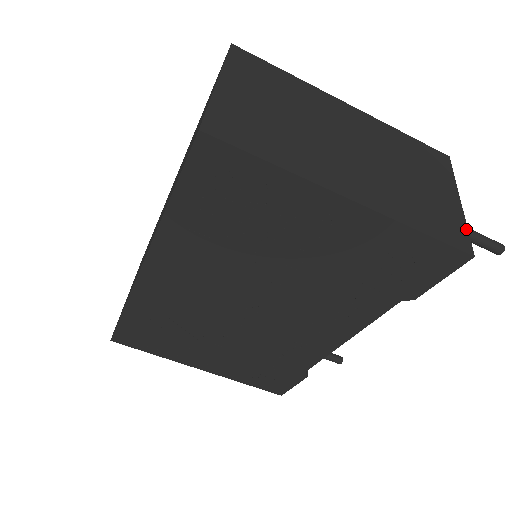
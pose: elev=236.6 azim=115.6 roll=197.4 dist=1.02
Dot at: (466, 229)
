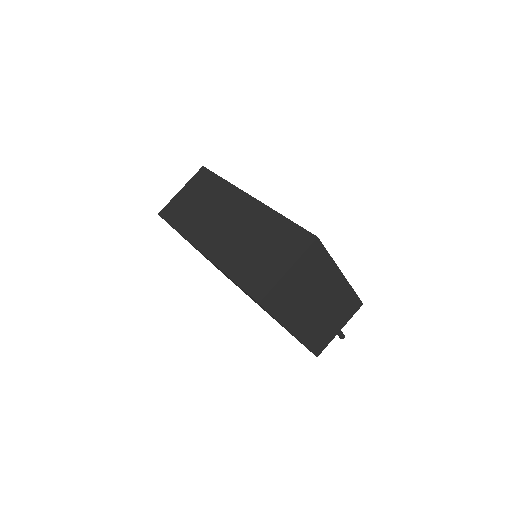
Dot at: (327, 345)
